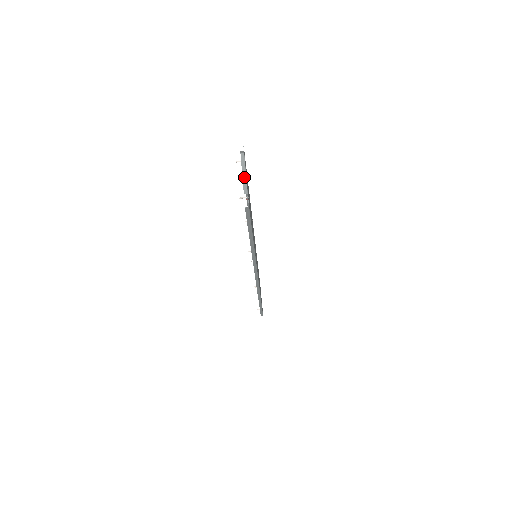
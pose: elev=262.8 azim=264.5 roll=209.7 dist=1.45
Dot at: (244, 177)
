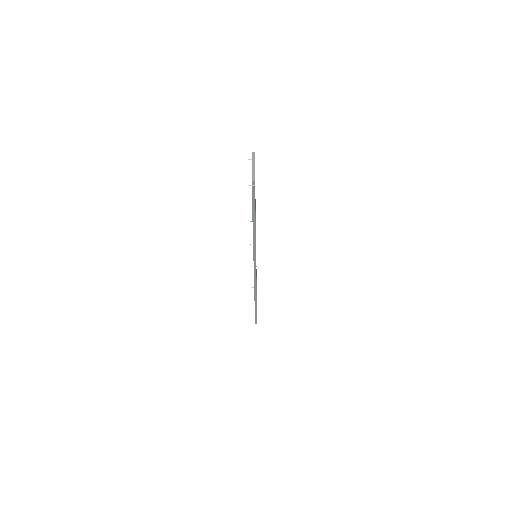
Dot at: (253, 169)
